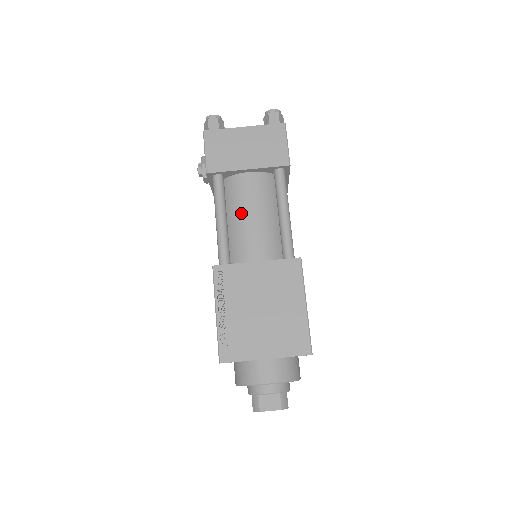
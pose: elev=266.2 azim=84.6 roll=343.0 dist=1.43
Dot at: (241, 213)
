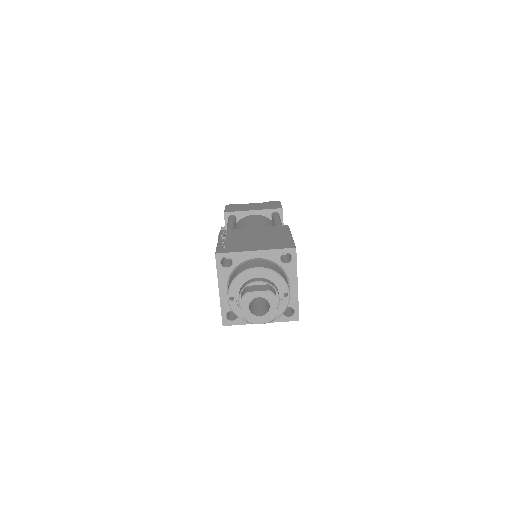
Dot at: (246, 224)
